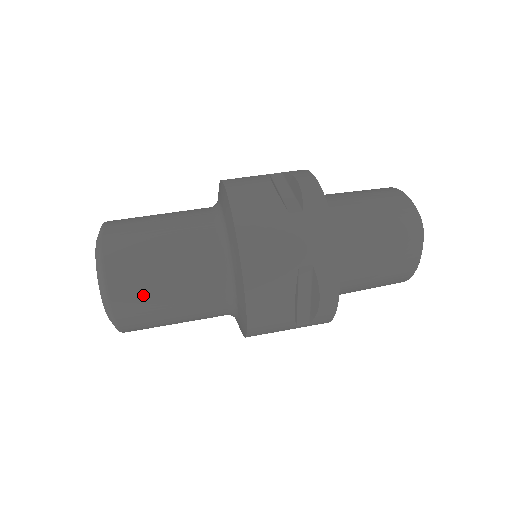
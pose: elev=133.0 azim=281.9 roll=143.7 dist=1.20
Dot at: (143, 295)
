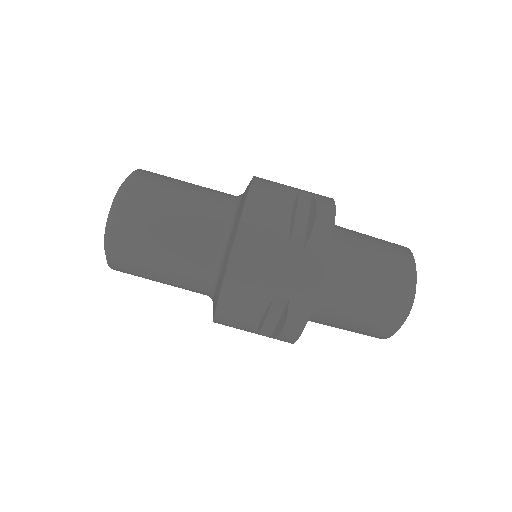
Dot at: (137, 254)
